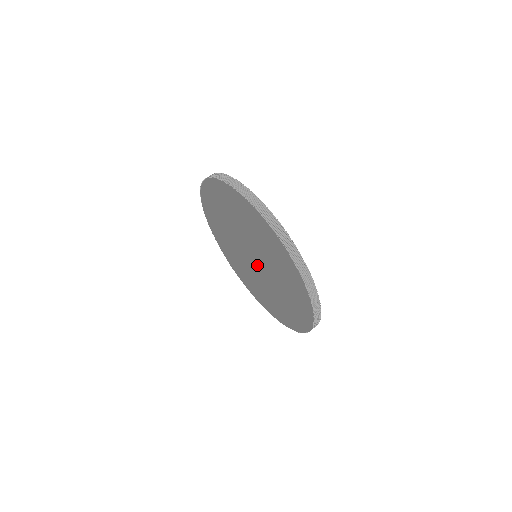
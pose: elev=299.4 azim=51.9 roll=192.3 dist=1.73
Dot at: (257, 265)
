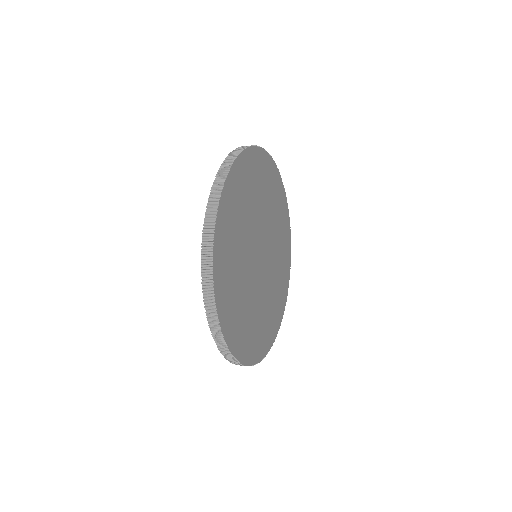
Dot at: occluded
